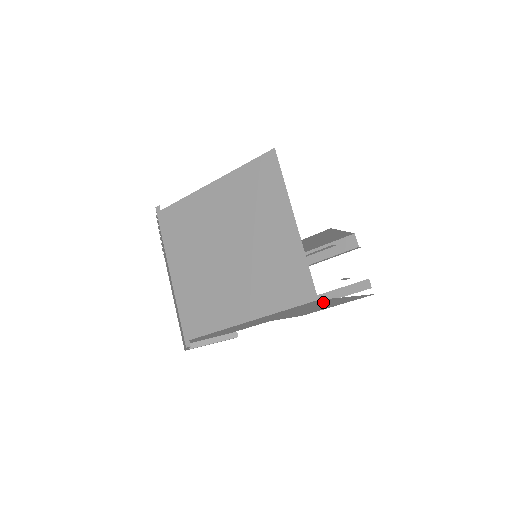
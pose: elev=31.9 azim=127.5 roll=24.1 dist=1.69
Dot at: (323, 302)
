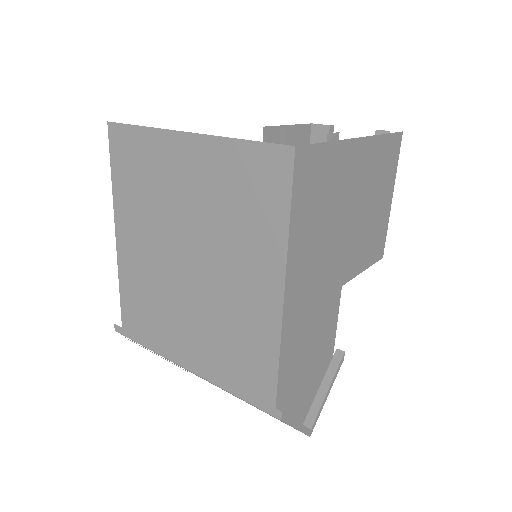
Dot at: (333, 171)
